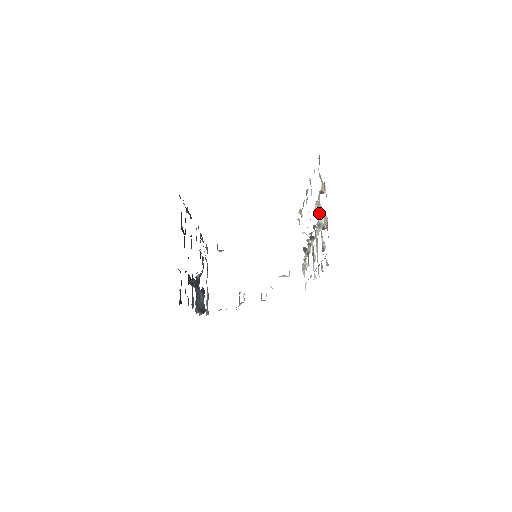
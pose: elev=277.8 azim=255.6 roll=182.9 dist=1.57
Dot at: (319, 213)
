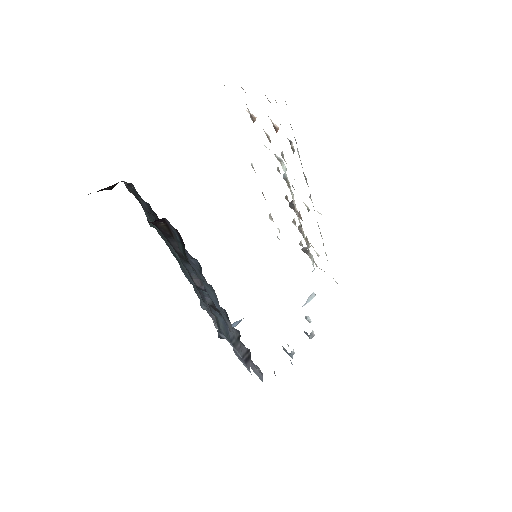
Dot at: occluded
